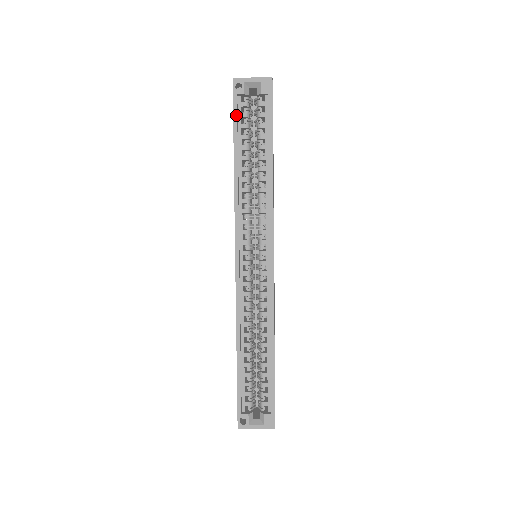
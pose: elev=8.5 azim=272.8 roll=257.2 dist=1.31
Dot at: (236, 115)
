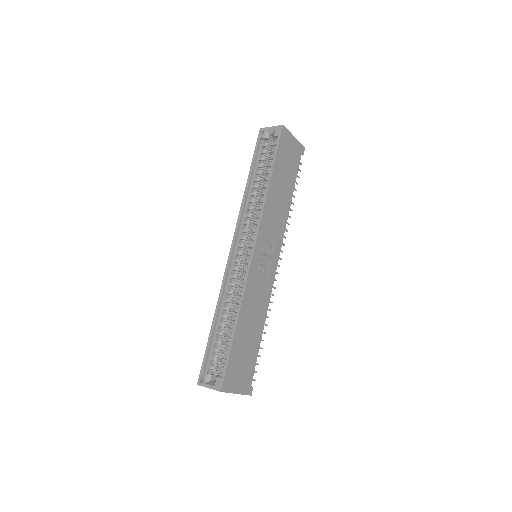
Dot at: (256, 151)
